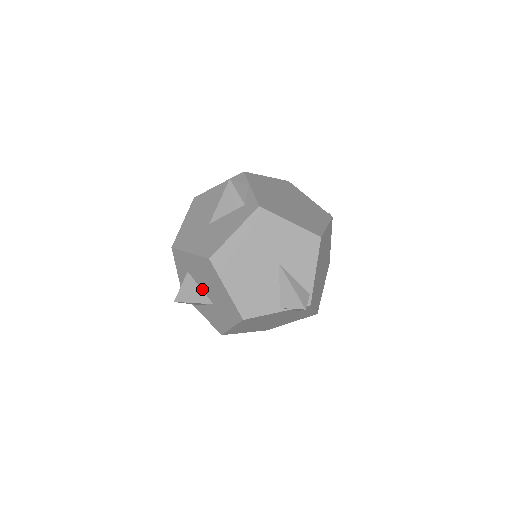
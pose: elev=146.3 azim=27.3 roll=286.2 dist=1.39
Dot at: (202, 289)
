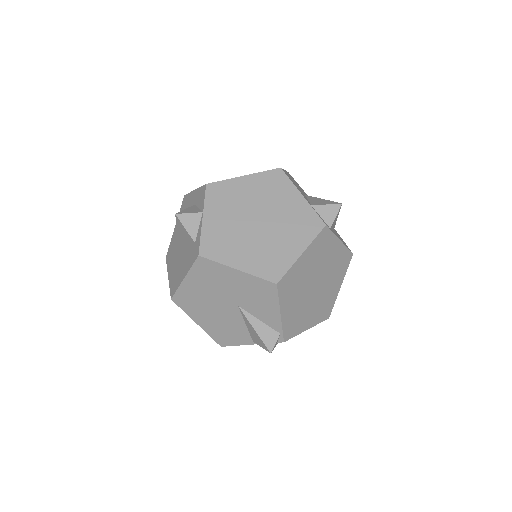
Dot at: occluded
